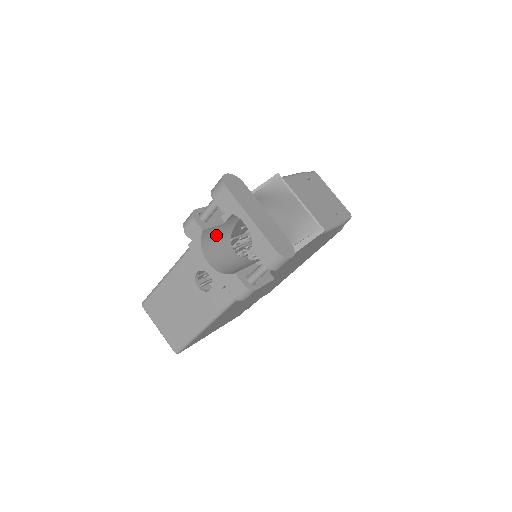
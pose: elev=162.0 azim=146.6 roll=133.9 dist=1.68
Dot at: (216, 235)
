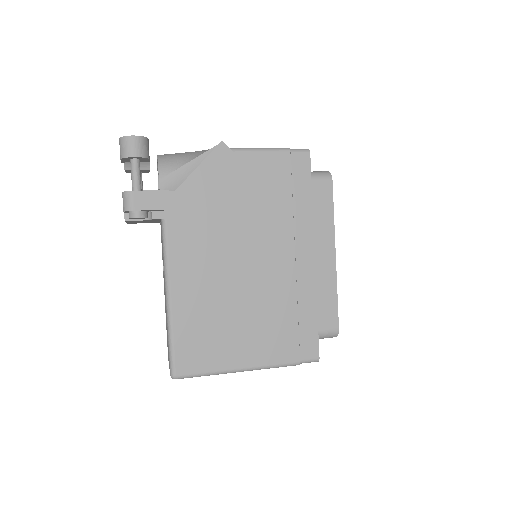
Dot at: occluded
